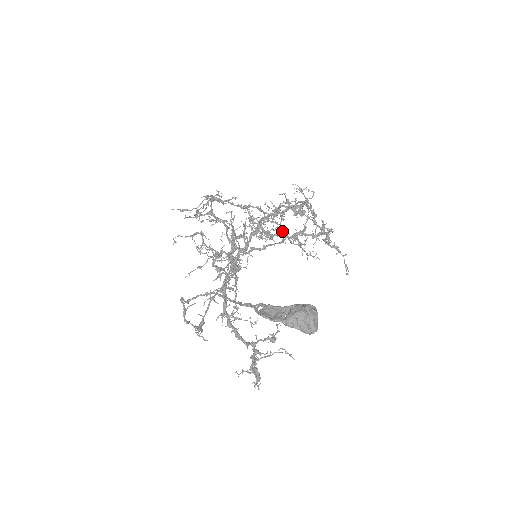
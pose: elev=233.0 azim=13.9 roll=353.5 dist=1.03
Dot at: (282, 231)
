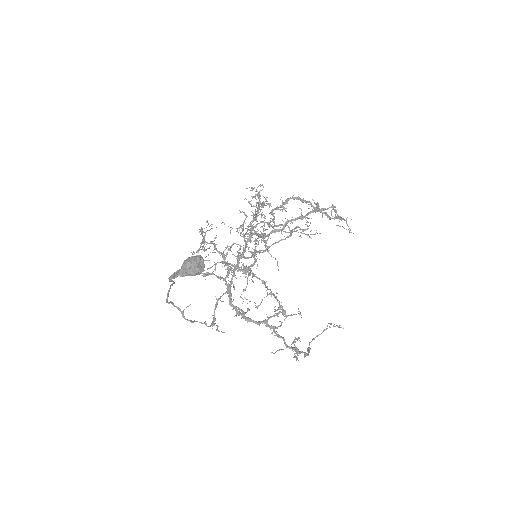
Dot at: (273, 228)
